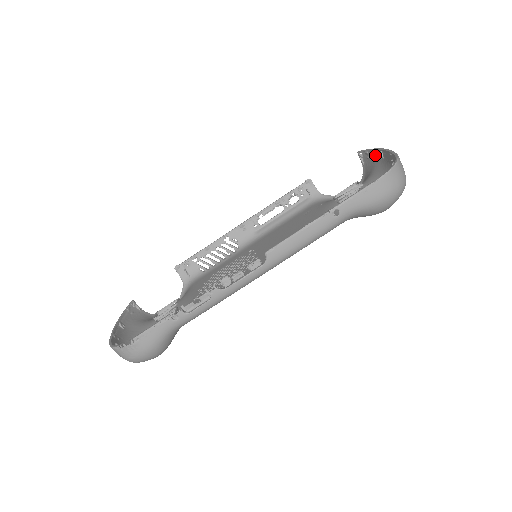
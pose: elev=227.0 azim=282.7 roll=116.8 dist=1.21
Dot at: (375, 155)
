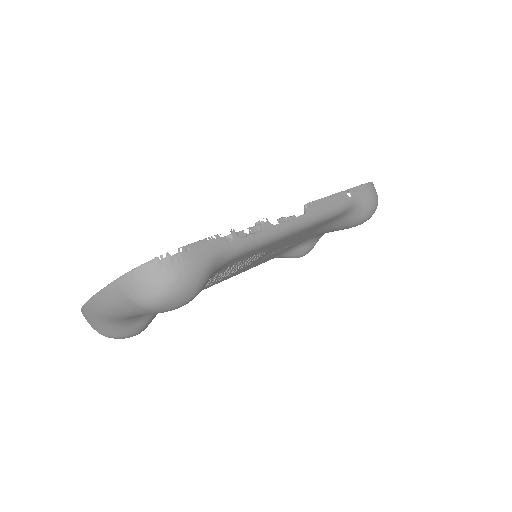
Dot at: occluded
